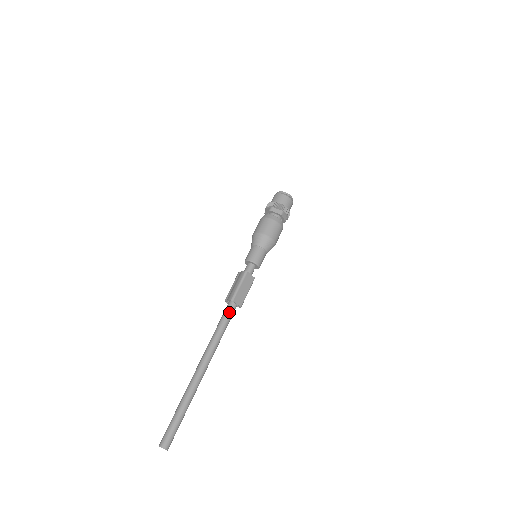
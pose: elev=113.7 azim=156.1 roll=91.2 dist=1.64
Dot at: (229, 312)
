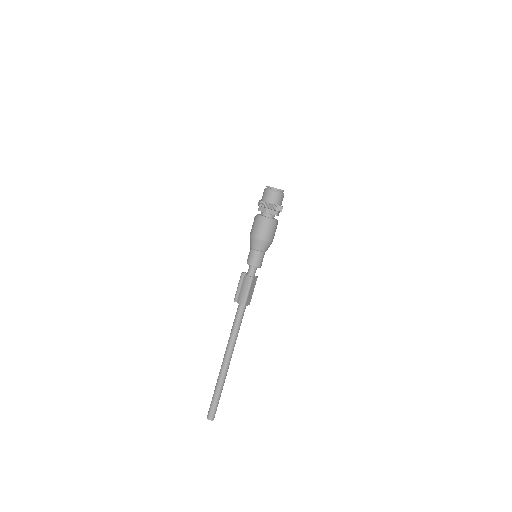
Dot at: (242, 314)
